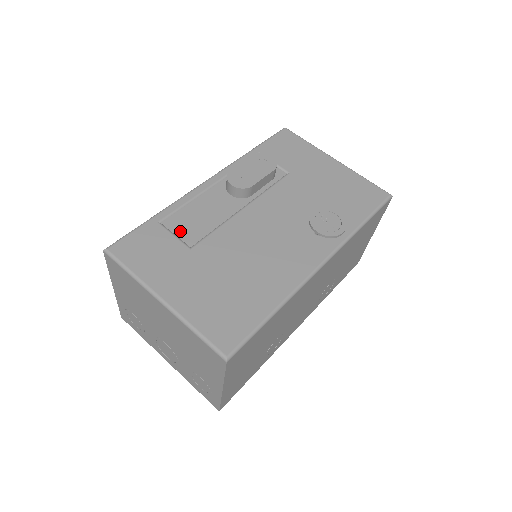
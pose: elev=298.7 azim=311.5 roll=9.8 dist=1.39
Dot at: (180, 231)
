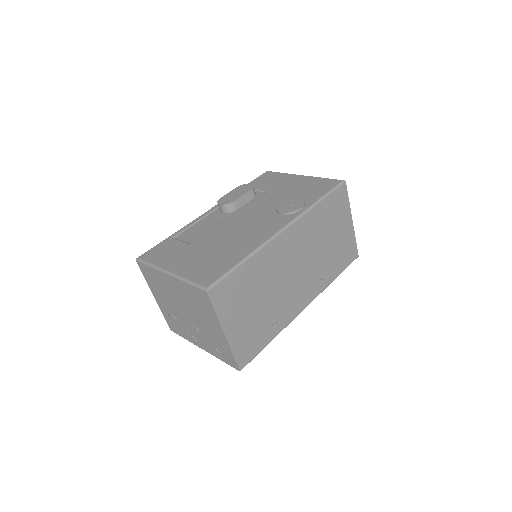
Dot at: (186, 238)
